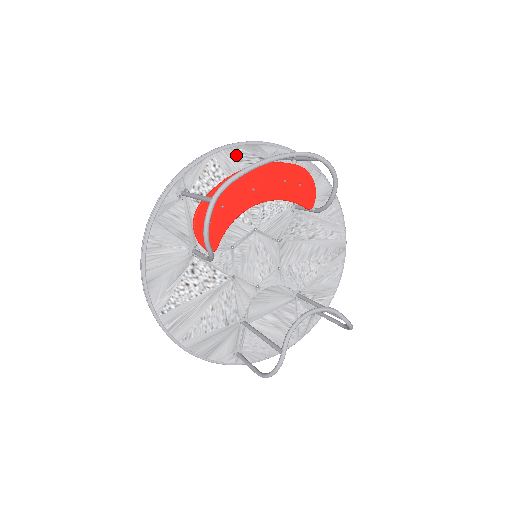
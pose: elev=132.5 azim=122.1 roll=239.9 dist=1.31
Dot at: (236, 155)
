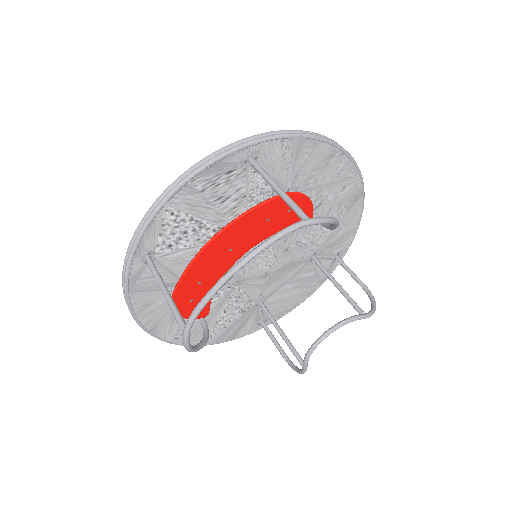
Dot at: (195, 188)
